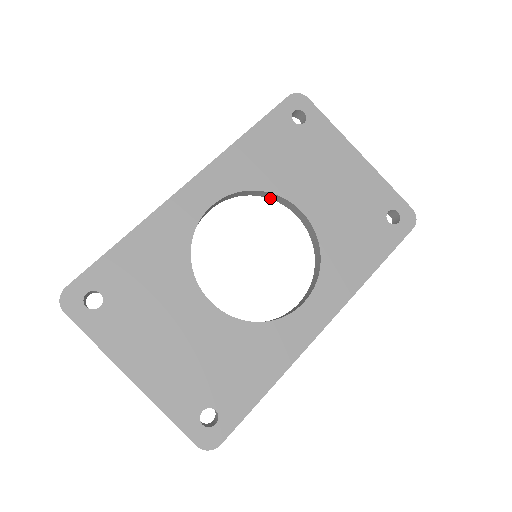
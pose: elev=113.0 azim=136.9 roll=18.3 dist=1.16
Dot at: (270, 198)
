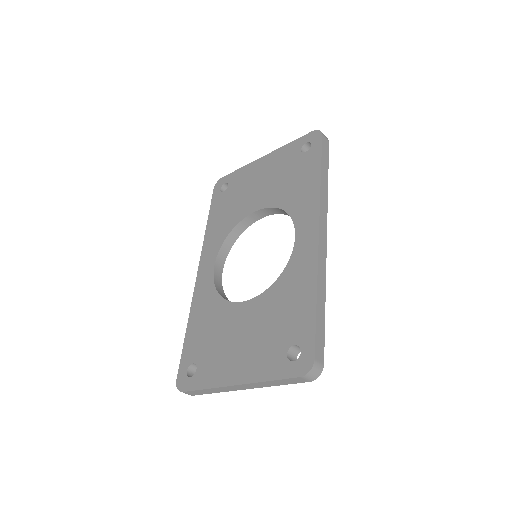
Dot at: (245, 229)
